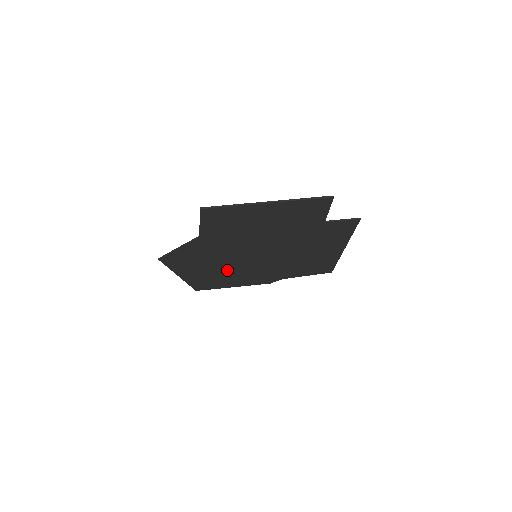
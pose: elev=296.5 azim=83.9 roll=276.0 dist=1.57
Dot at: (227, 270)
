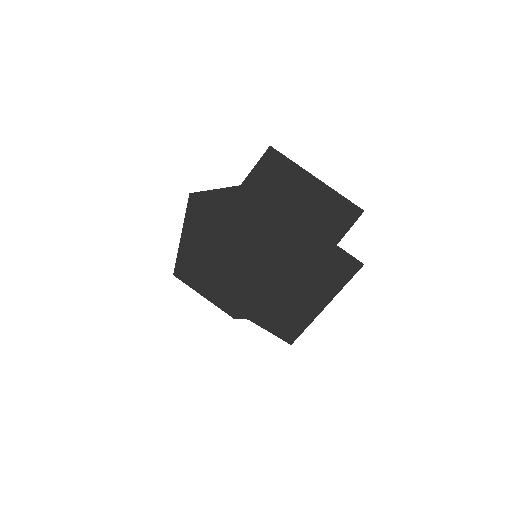
Dot at: (220, 260)
